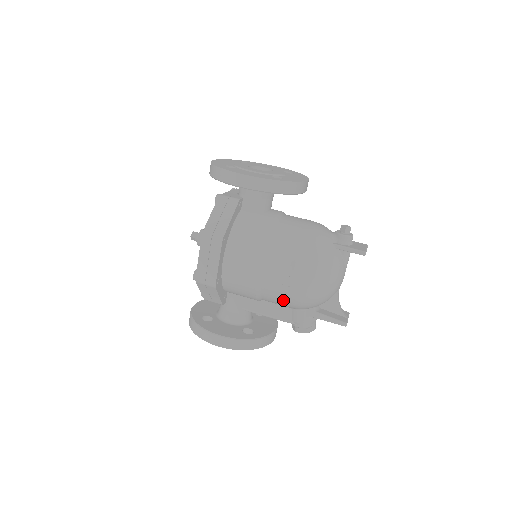
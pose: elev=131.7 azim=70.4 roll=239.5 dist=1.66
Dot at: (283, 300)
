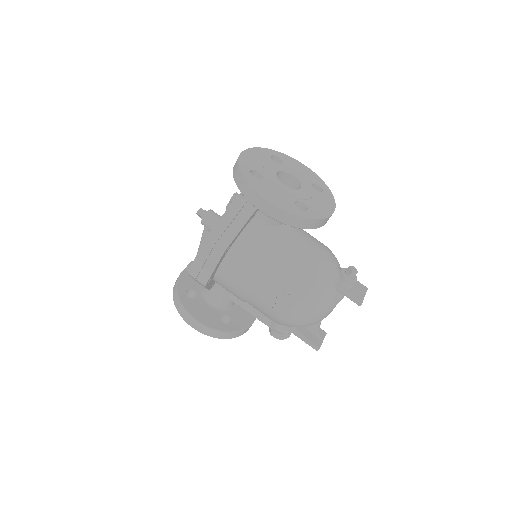
Dot at: (267, 315)
